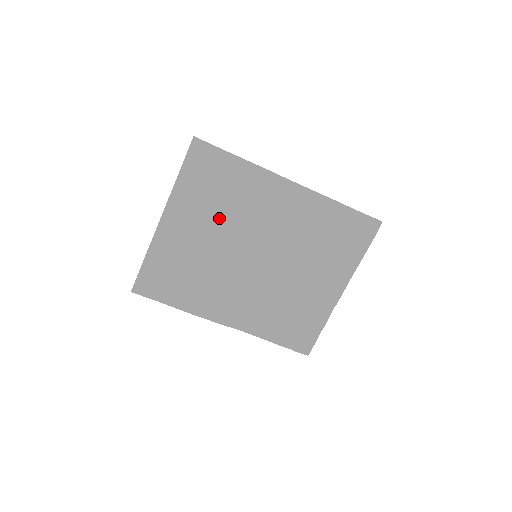
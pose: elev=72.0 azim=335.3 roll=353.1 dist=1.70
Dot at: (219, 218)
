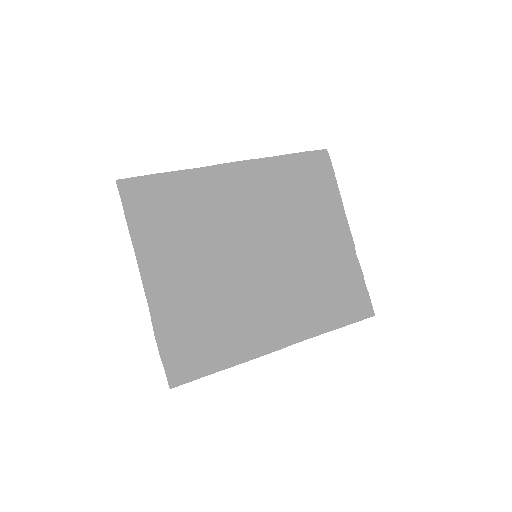
Dot at: (196, 246)
